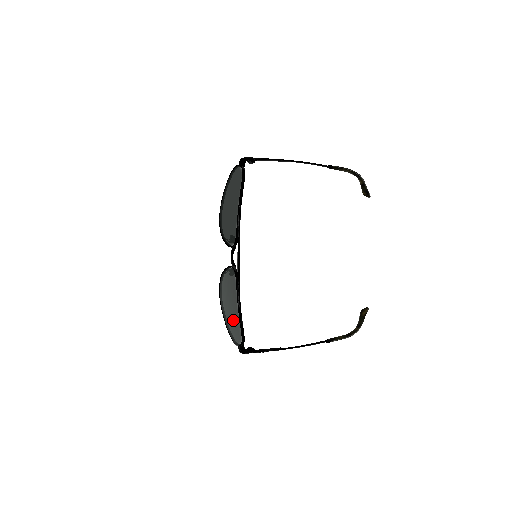
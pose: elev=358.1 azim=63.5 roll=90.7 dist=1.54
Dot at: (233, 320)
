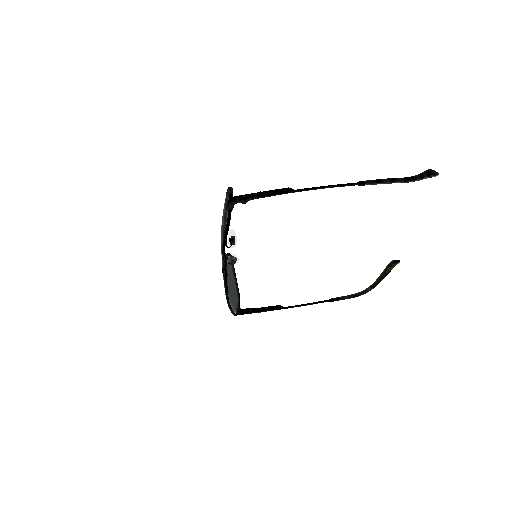
Dot at: occluded
